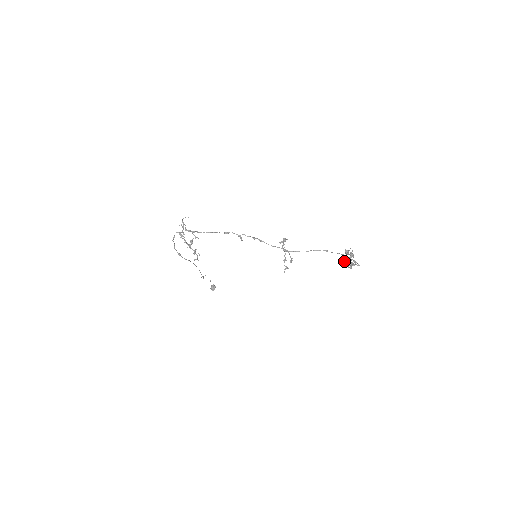
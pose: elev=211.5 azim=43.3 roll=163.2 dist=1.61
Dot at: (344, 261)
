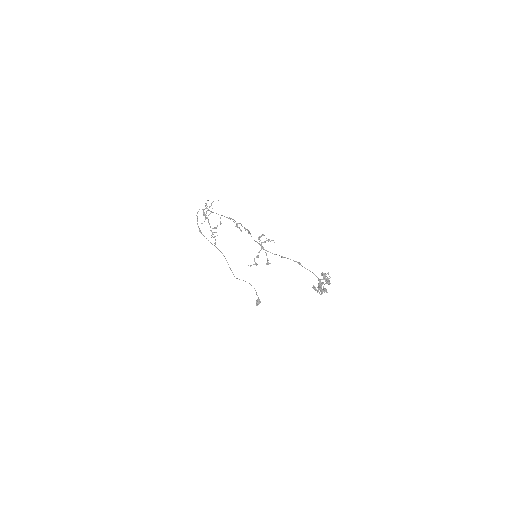
Dot at: occluded
